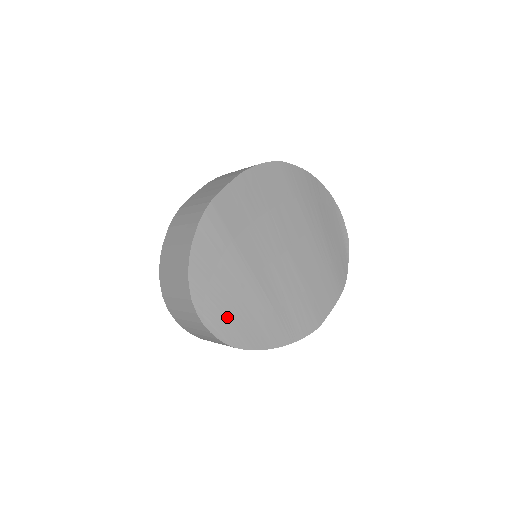
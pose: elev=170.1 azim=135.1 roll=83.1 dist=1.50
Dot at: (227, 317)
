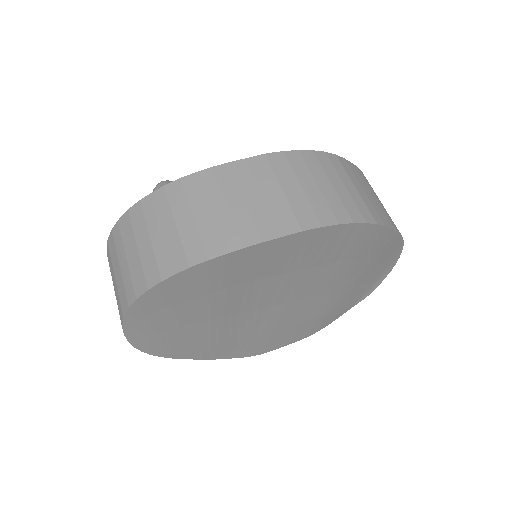
Dot at: (159, 336)
